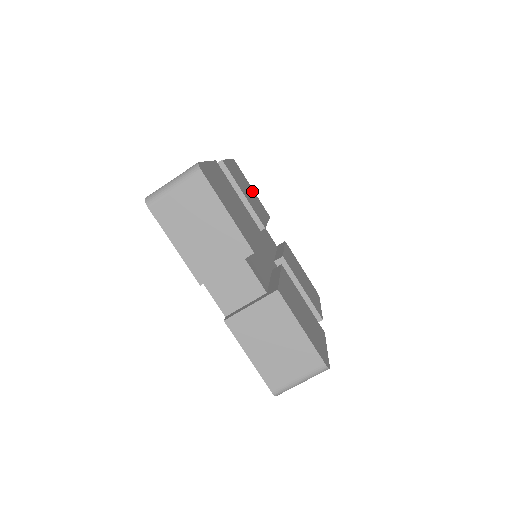
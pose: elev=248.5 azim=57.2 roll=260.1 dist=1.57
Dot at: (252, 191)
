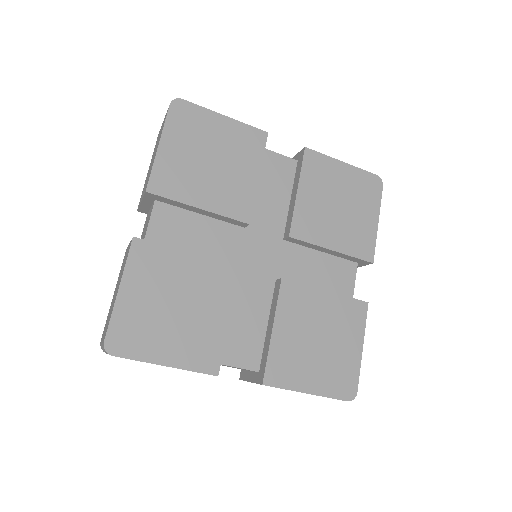
Dot at: (222, 130)
